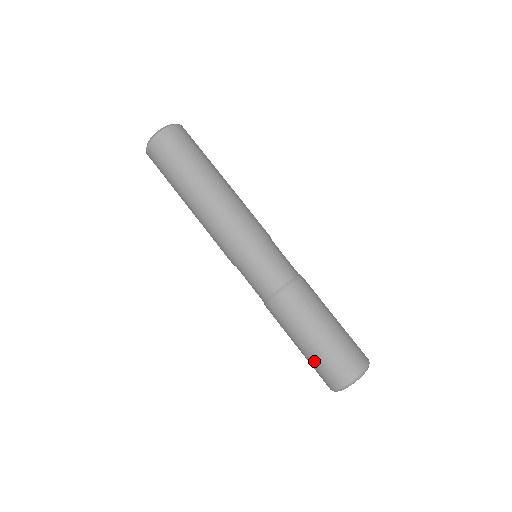
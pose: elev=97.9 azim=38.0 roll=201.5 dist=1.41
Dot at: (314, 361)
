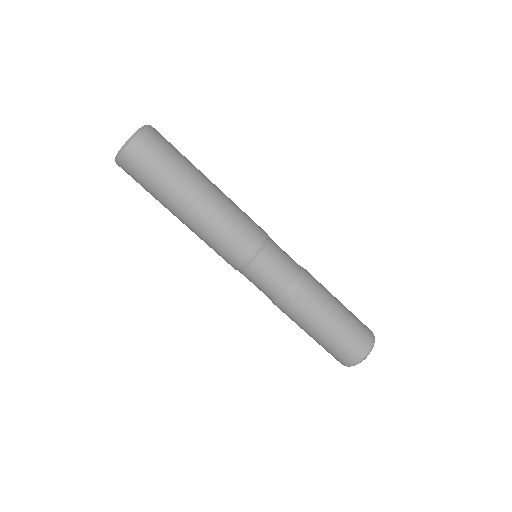
Dot at: occluded
